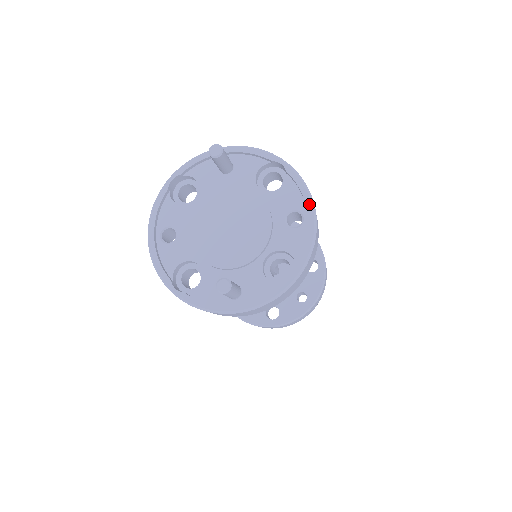
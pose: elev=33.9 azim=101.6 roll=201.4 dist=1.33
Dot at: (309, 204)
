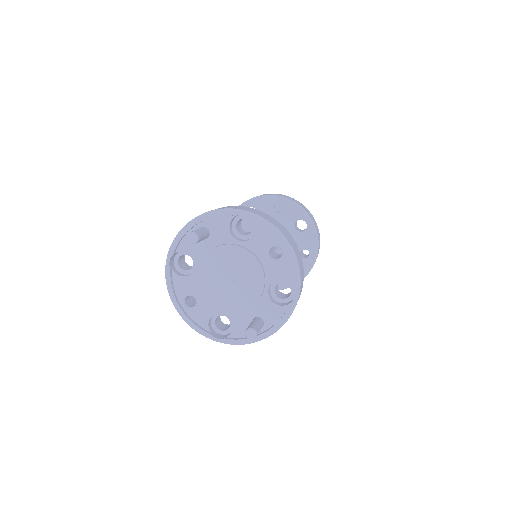
Dot at: (281, 239)
